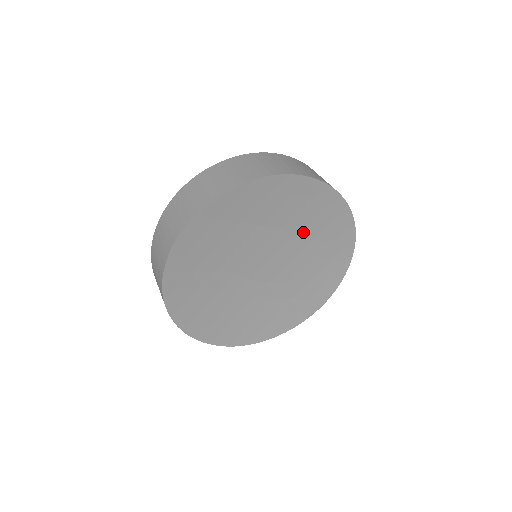
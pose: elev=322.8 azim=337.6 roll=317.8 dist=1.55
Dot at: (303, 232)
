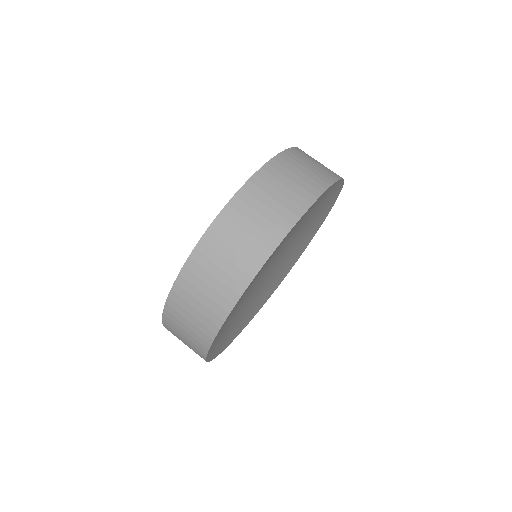
Dot at: (306, 223)
